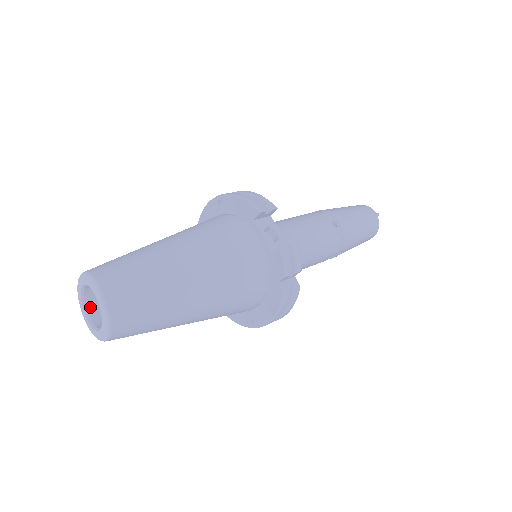
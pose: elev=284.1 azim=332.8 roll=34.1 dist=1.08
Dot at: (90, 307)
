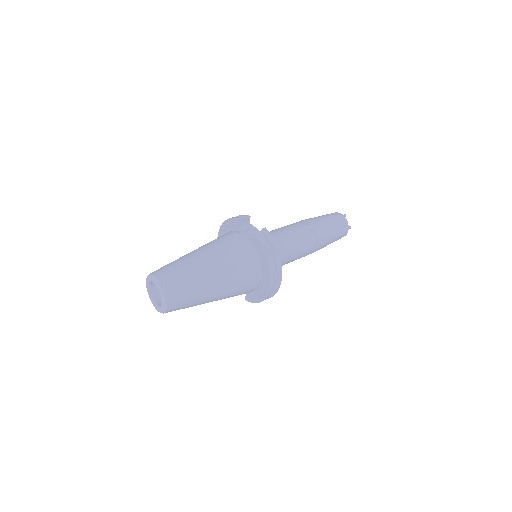
Dot at: (156, 300)
